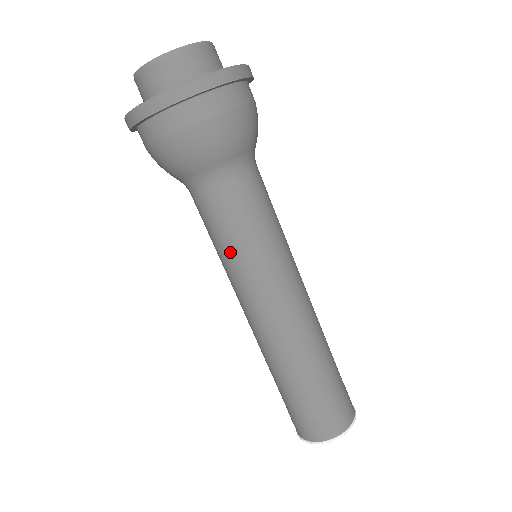
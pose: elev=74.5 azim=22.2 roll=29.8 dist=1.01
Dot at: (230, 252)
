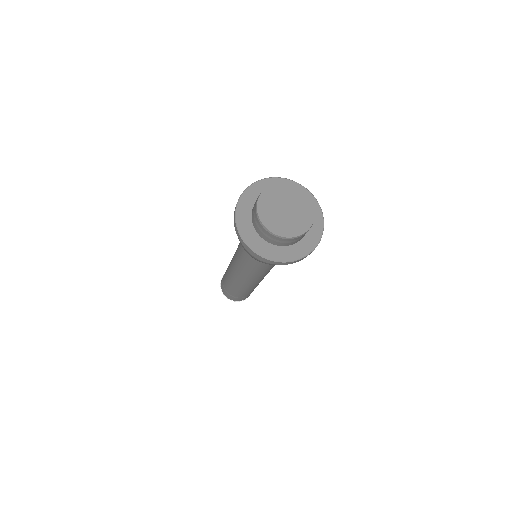
Dot at: (239, 258)
